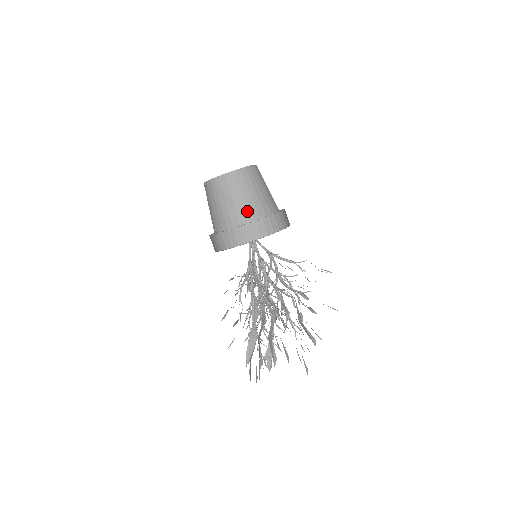
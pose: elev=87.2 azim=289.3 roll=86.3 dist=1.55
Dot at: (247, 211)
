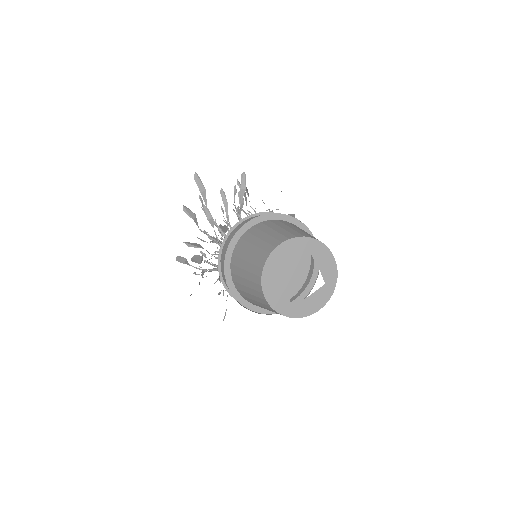
Dot at: occluded
